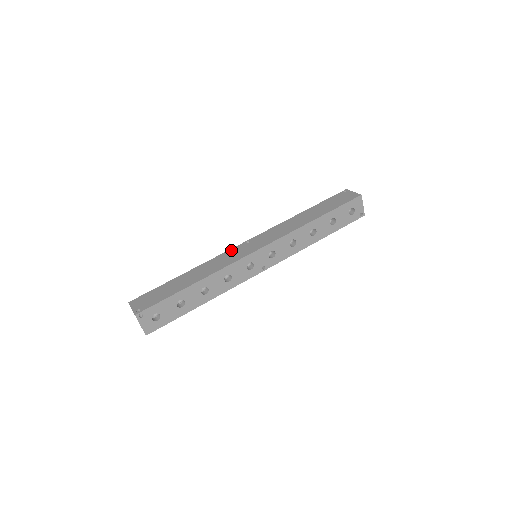
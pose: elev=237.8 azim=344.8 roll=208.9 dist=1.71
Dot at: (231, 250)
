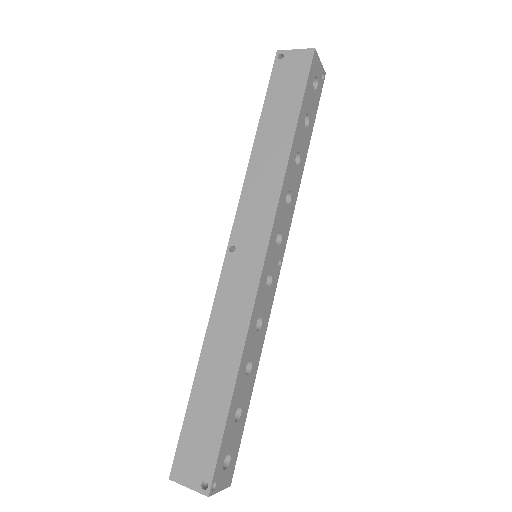
Dot at: (223, 281)
